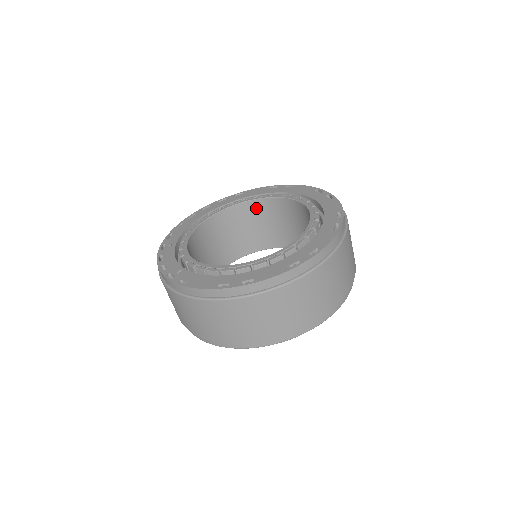
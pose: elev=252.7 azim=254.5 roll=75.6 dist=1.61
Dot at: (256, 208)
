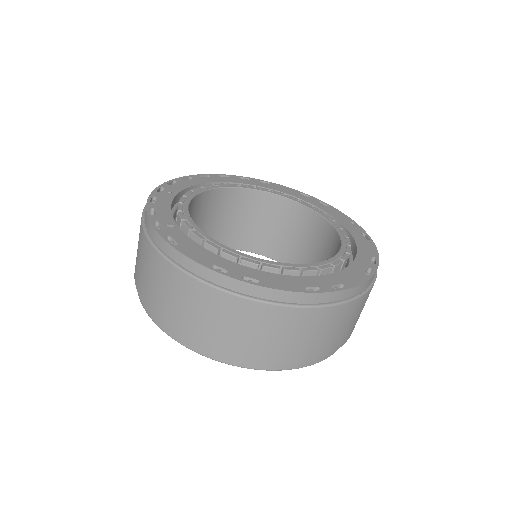
Dot at: (277, 206)
